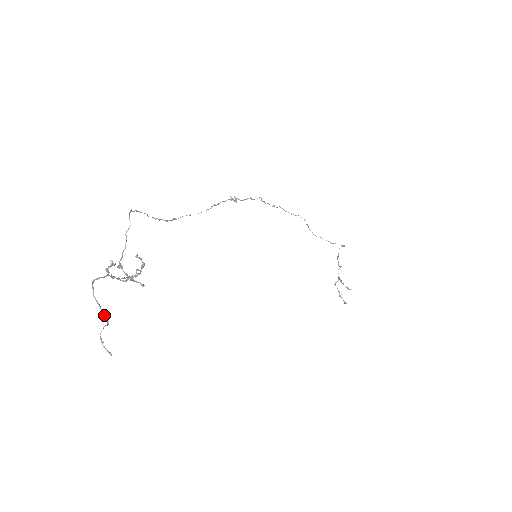
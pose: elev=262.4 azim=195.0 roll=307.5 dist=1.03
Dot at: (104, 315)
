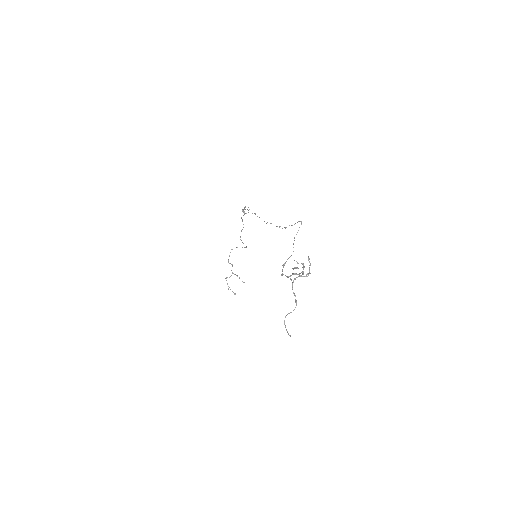
Dot at: (296, 304)
